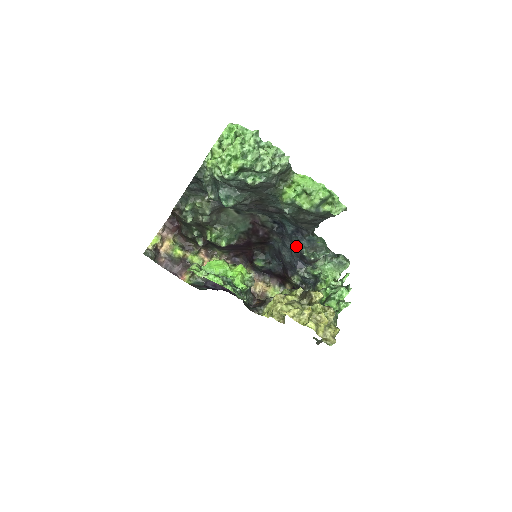
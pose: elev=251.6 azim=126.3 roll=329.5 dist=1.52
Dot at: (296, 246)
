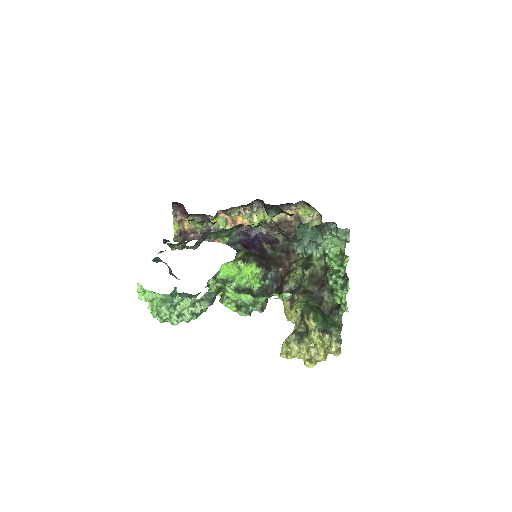
Dot at: occluded
